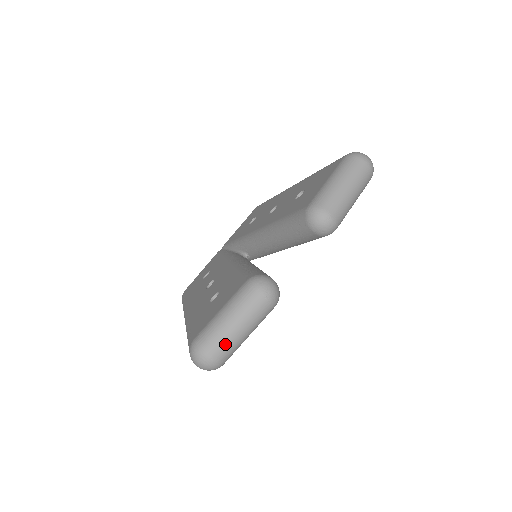
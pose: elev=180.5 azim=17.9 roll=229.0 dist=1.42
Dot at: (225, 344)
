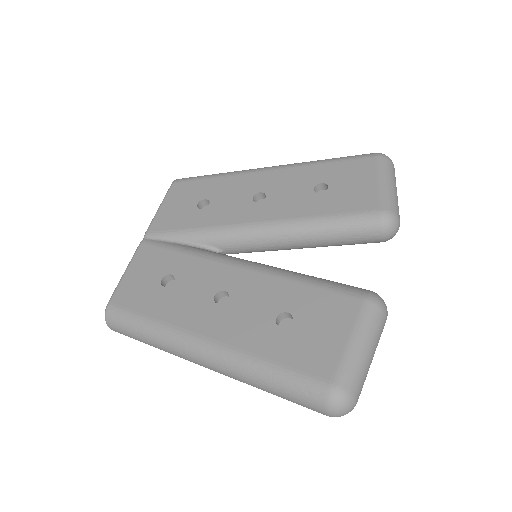
Dot at: occluded
